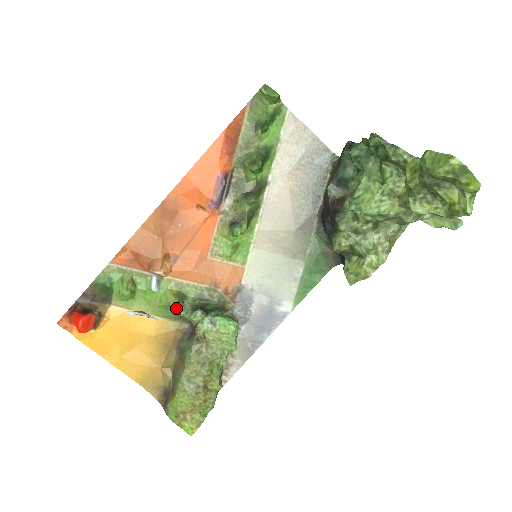
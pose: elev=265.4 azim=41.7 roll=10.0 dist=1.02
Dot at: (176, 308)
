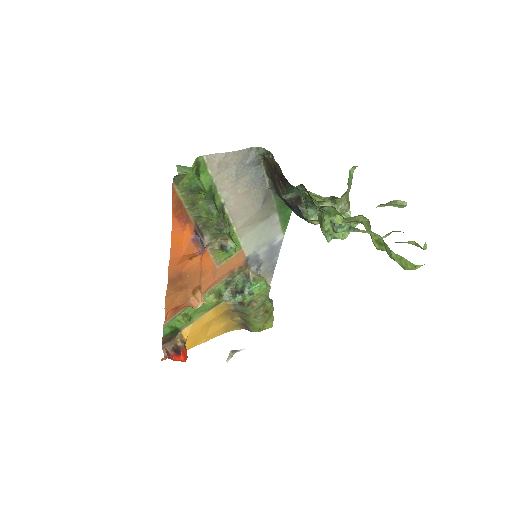
Dot at: occluded
